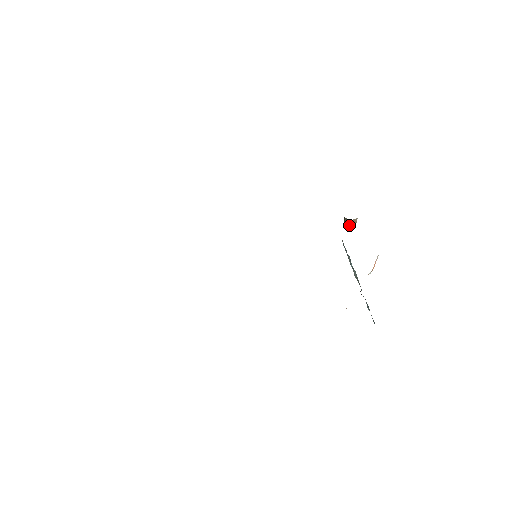
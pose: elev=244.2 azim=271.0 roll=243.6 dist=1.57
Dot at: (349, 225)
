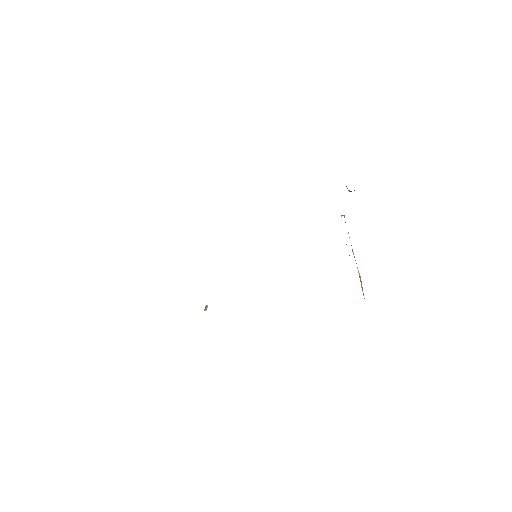
Dot at: occluded
